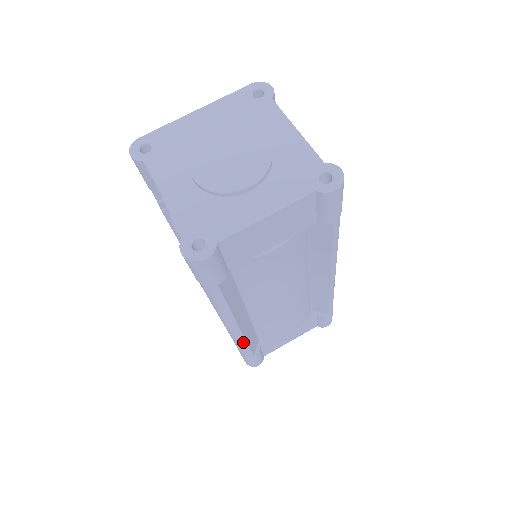
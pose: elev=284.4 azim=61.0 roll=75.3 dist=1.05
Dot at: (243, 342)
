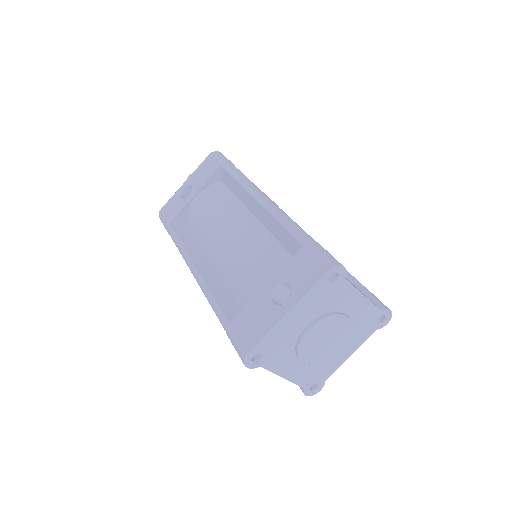
Dot at: occluded
